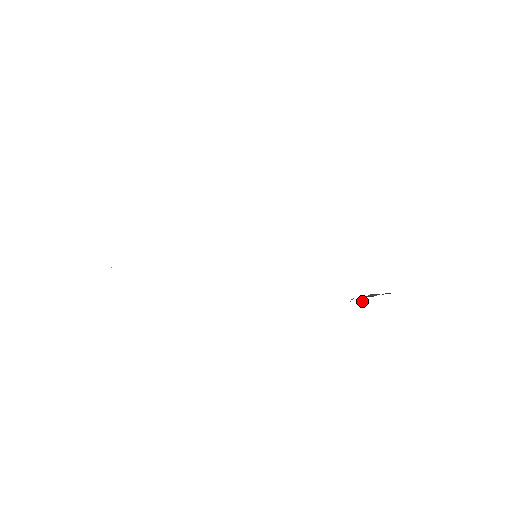
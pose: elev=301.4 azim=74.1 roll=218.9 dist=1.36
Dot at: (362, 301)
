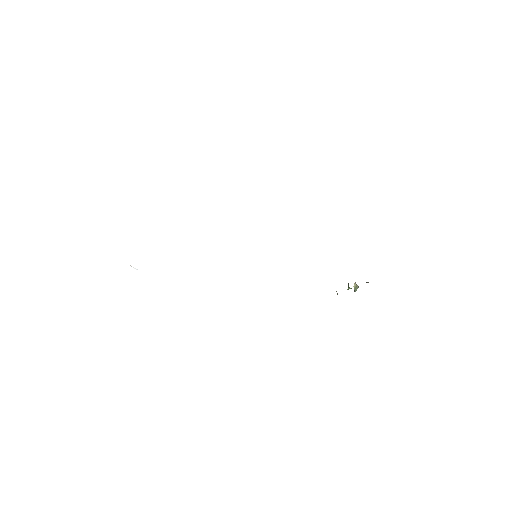
Dot at: (356, 288)
